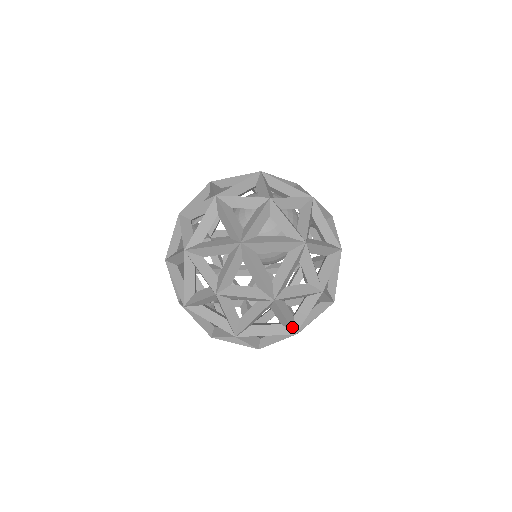
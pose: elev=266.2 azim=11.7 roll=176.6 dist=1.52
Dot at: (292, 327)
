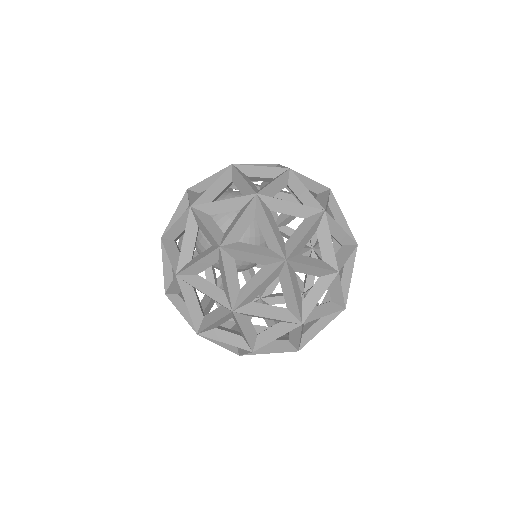
Dot at: occluded
